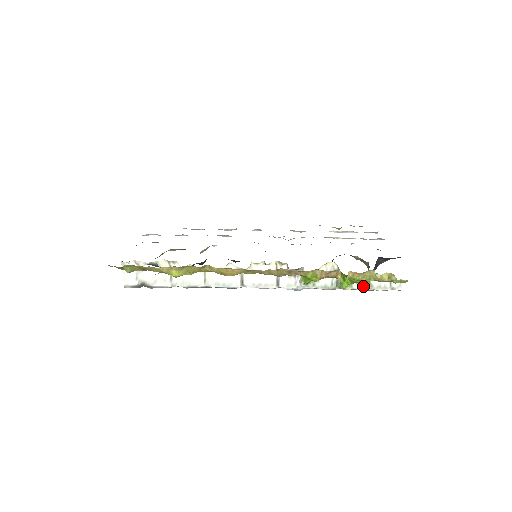
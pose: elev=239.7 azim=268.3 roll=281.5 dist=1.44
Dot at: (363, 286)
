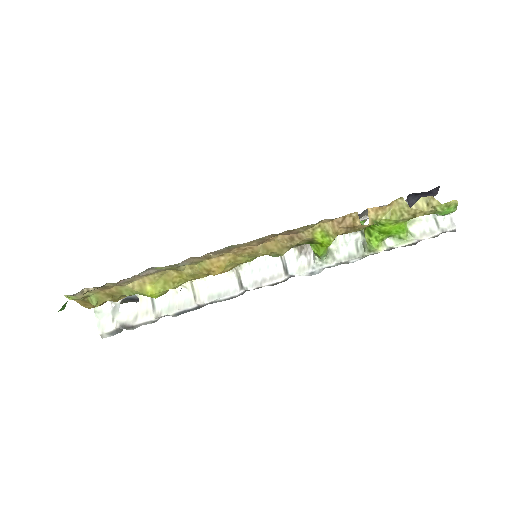
Dot at: (400, 239)
